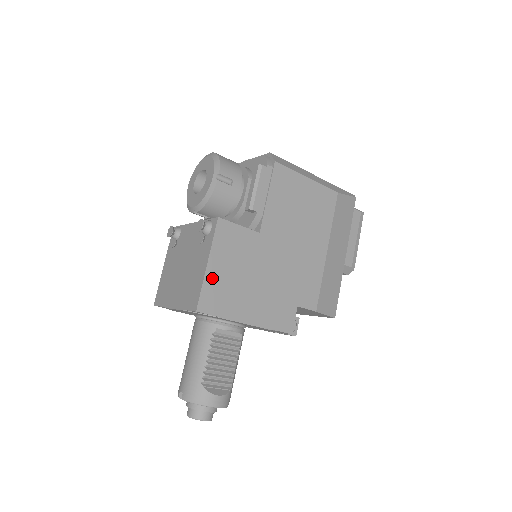
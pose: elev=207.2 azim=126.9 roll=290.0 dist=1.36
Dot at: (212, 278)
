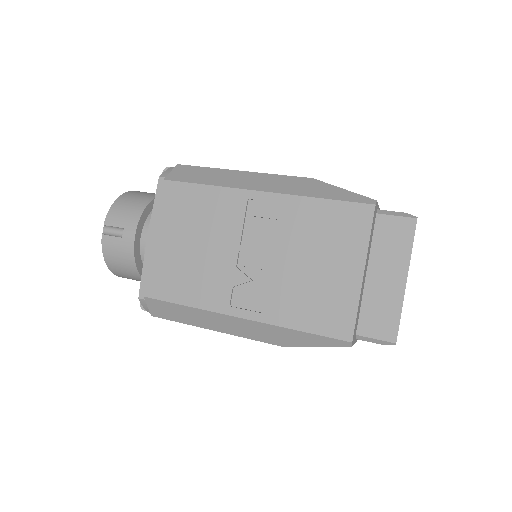
Dot at: occluded
